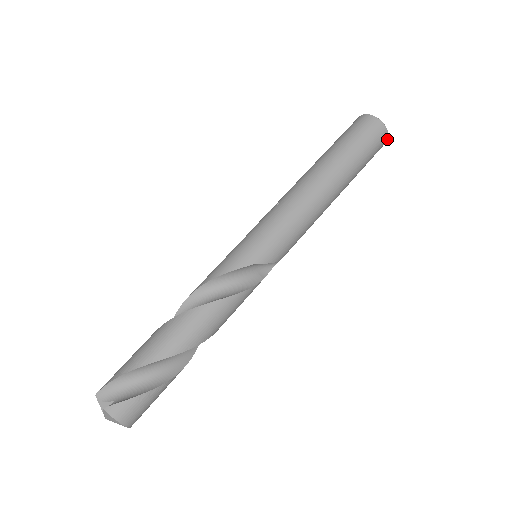
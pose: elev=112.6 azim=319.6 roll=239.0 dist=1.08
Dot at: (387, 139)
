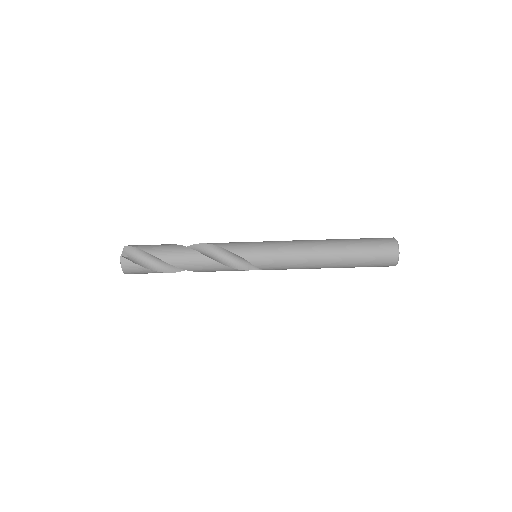
Dot at: (395, 265)
